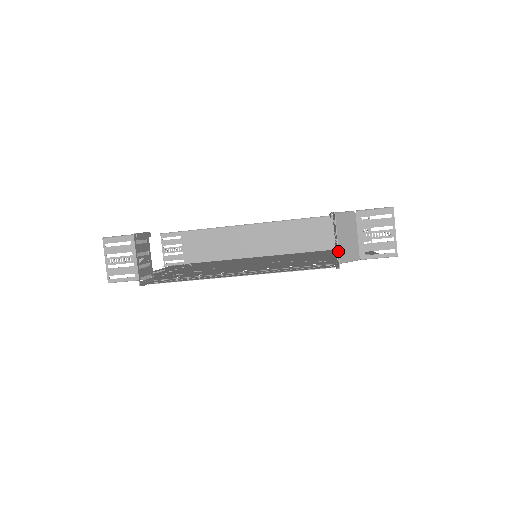
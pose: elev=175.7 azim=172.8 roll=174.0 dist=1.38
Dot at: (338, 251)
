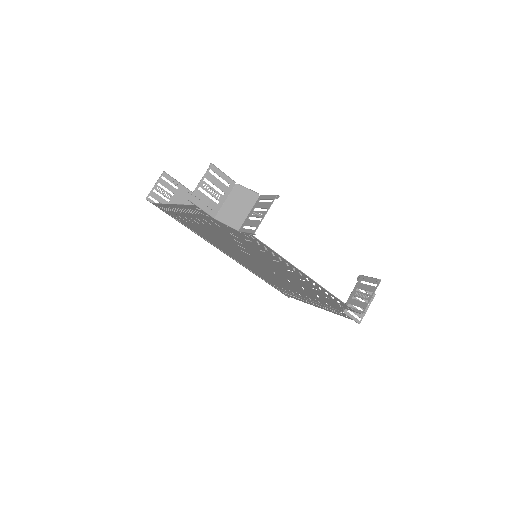
Dot at: occluded
